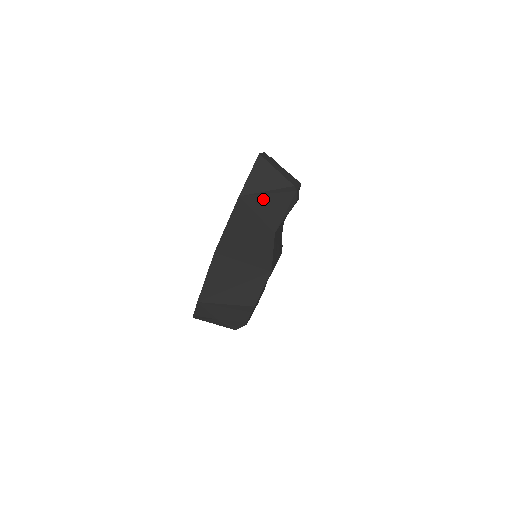
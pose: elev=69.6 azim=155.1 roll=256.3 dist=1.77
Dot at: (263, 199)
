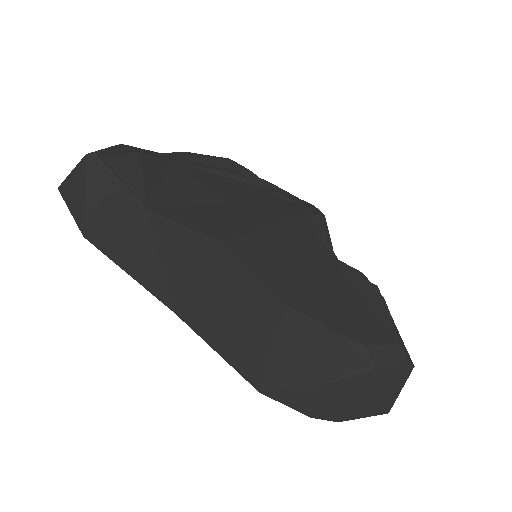
Dot at: (95, 206)
